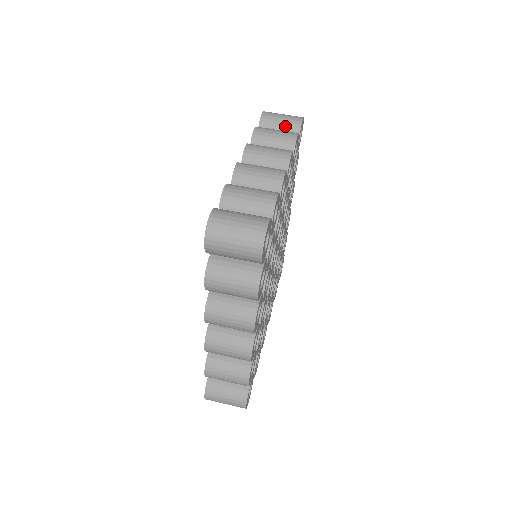
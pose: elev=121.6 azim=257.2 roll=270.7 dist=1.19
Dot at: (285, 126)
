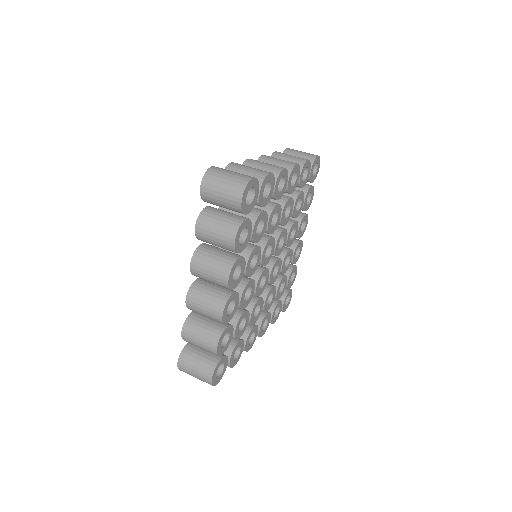
Dot at: occluded
